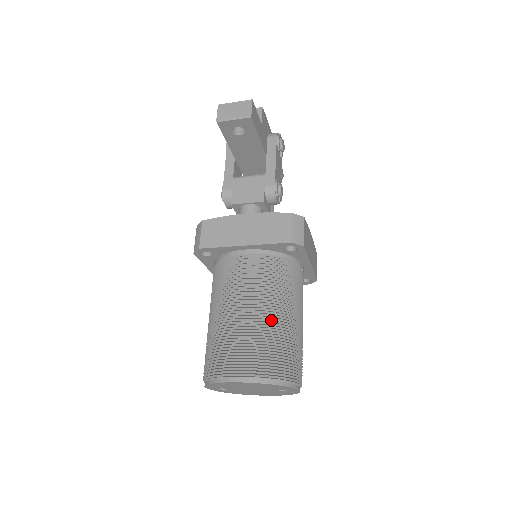
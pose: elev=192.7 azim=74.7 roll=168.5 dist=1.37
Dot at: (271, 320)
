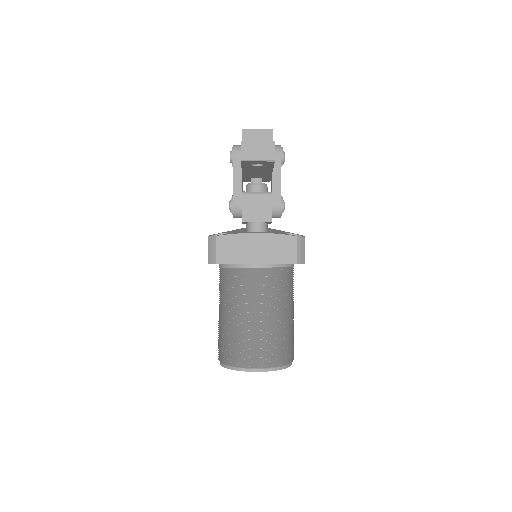
Dot at: (278, 323)
